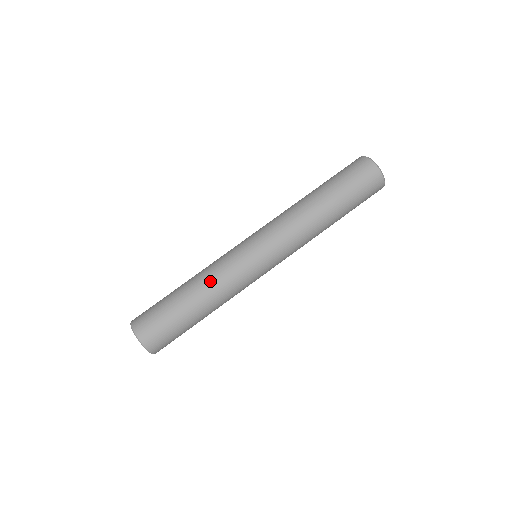
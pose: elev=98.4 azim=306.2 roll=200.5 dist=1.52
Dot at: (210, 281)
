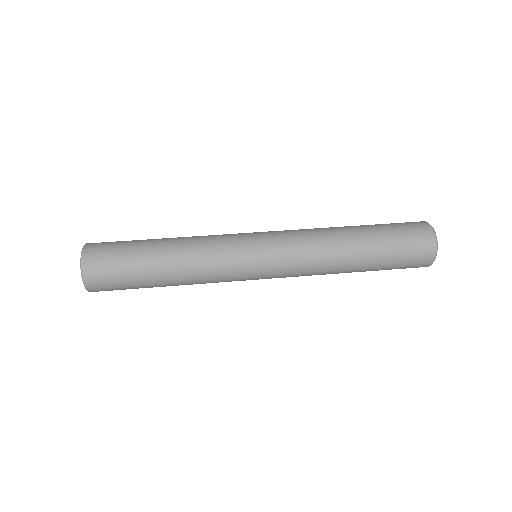
Dot at: (193, 256)
